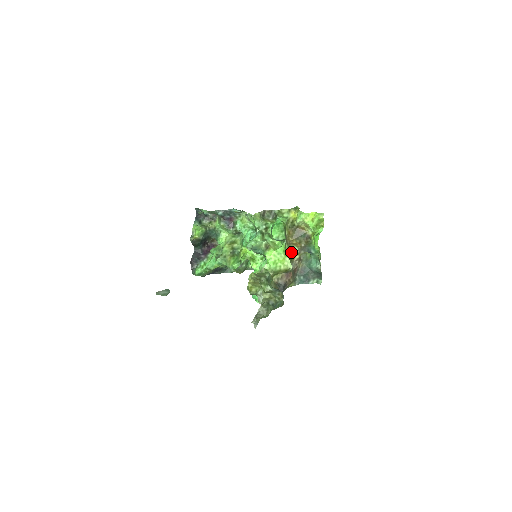
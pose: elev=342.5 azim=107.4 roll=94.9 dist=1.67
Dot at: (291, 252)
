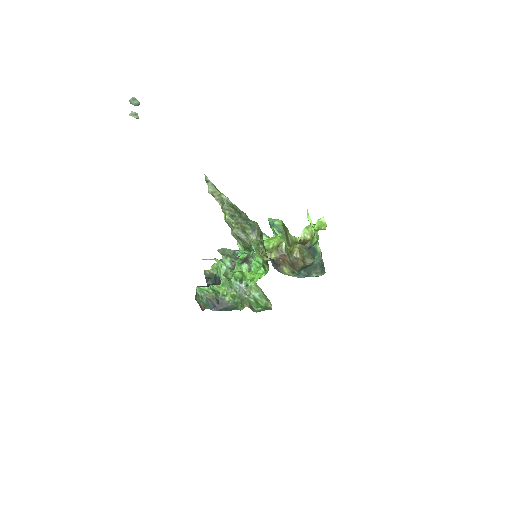
Dot at: (291, 248)
